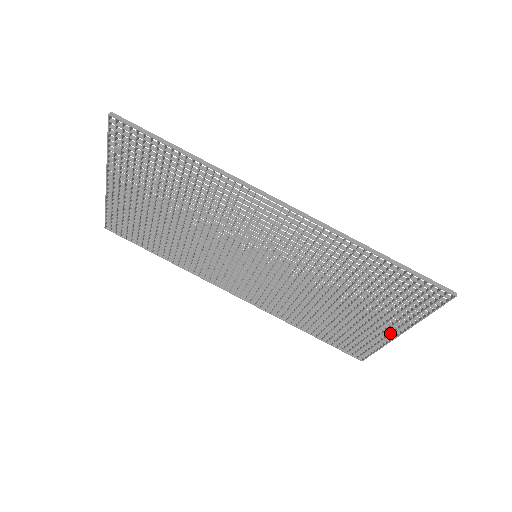
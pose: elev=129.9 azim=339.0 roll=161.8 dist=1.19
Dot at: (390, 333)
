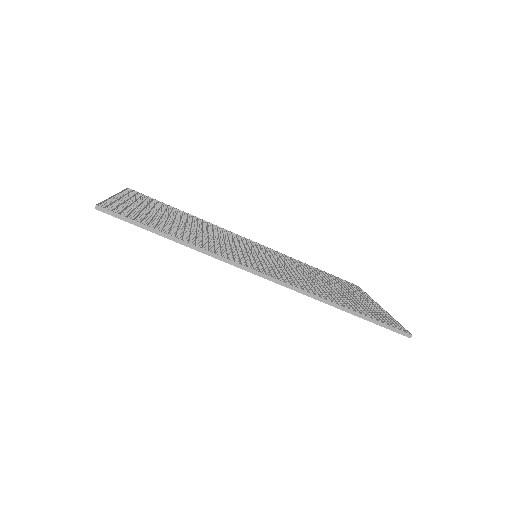
Dot at: occluded
